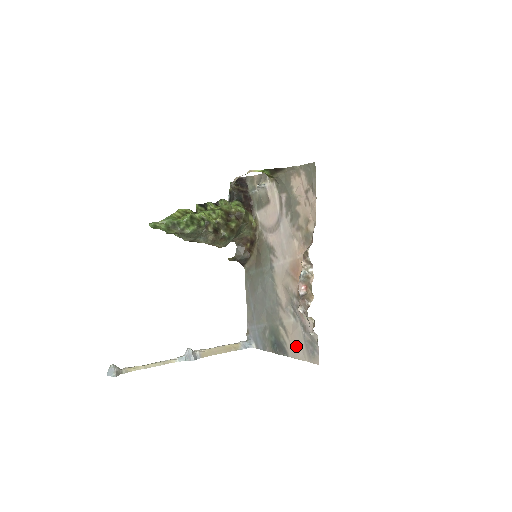
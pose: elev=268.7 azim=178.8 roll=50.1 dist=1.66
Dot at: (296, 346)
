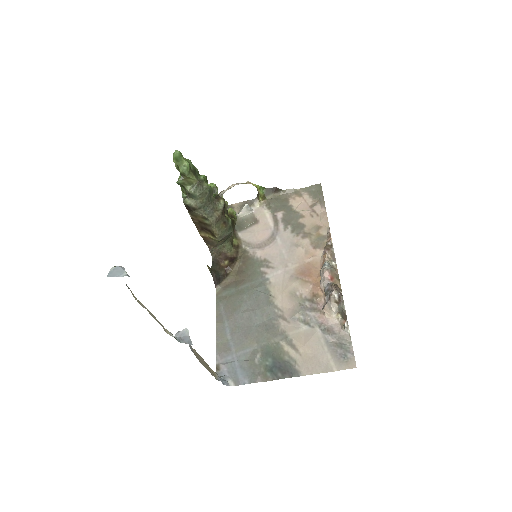
Dot at: (314, 357)
